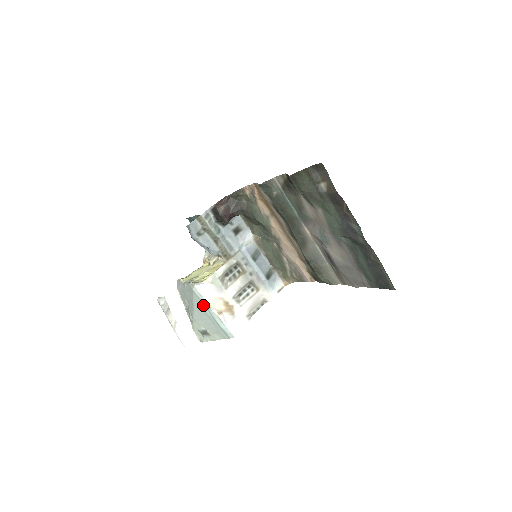
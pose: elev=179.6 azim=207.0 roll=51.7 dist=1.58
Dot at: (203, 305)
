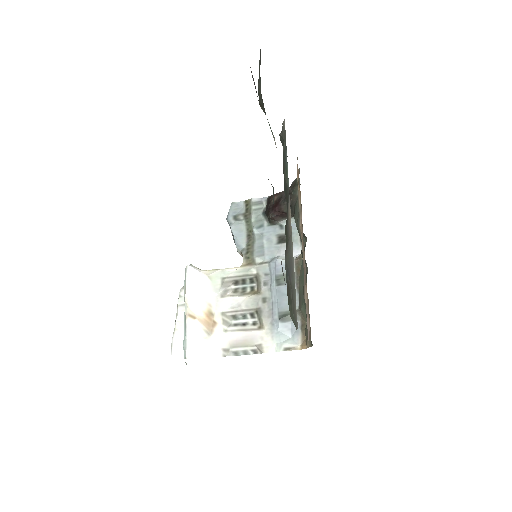
Dot at: occluded
